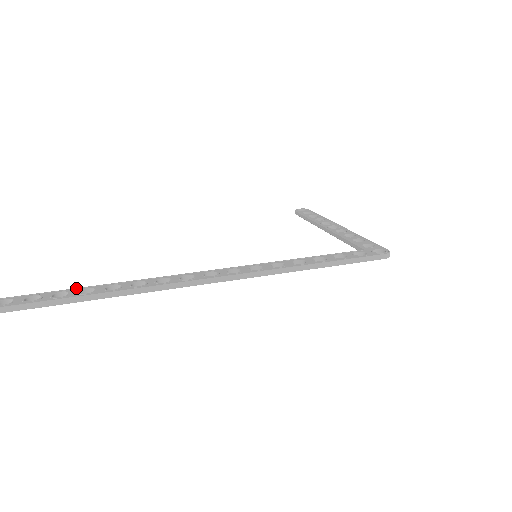
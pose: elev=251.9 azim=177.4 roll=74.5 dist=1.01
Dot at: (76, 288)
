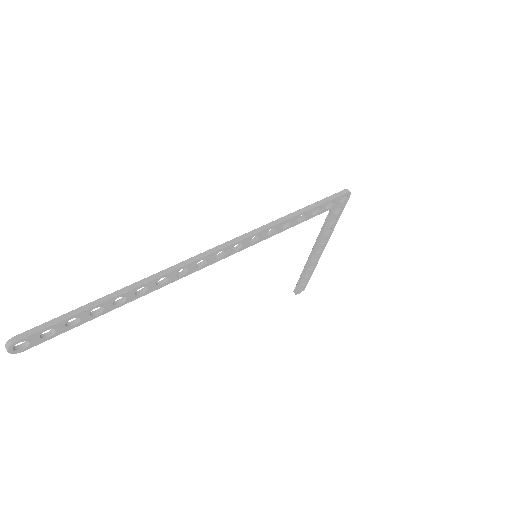
Dot at: occluded
